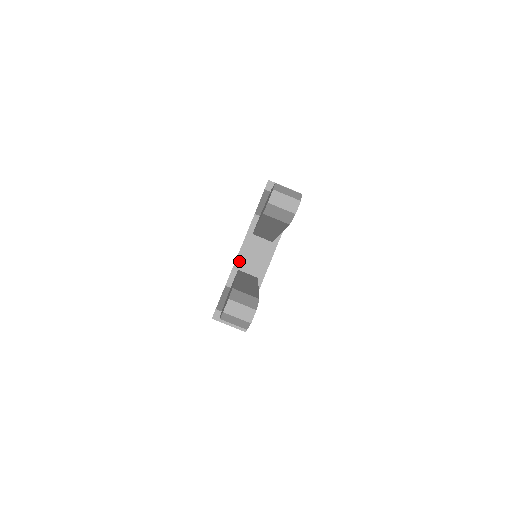
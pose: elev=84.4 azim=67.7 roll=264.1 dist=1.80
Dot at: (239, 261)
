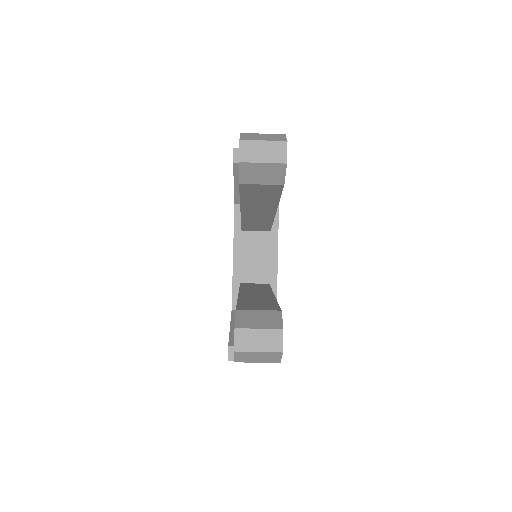
Dot at: (237, 271)
